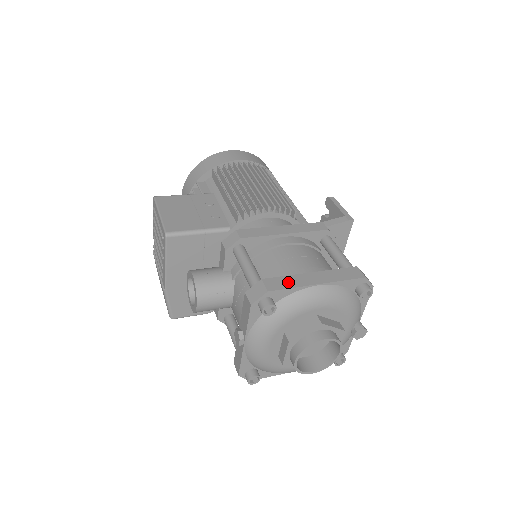
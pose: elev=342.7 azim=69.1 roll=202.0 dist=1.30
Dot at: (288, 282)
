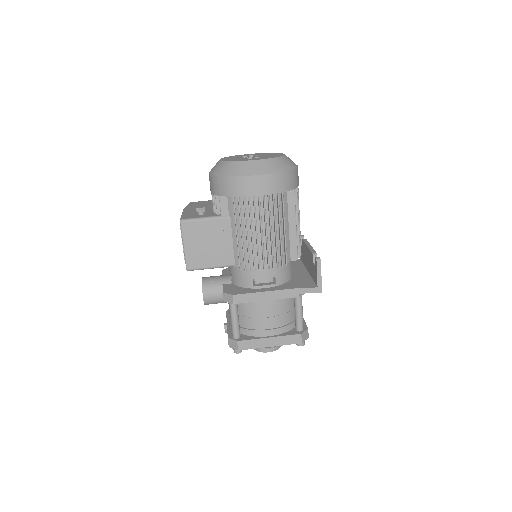
Dot at: (252, 345)
